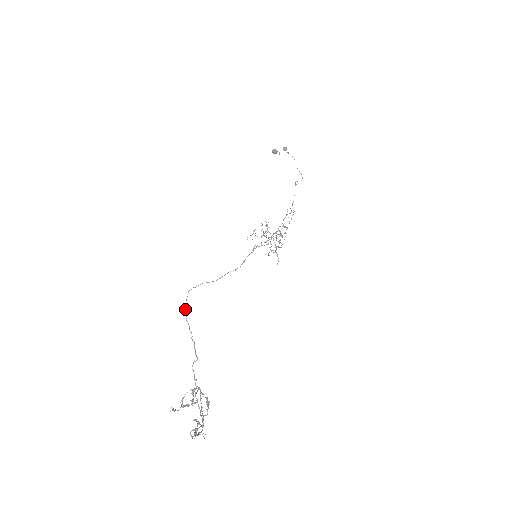
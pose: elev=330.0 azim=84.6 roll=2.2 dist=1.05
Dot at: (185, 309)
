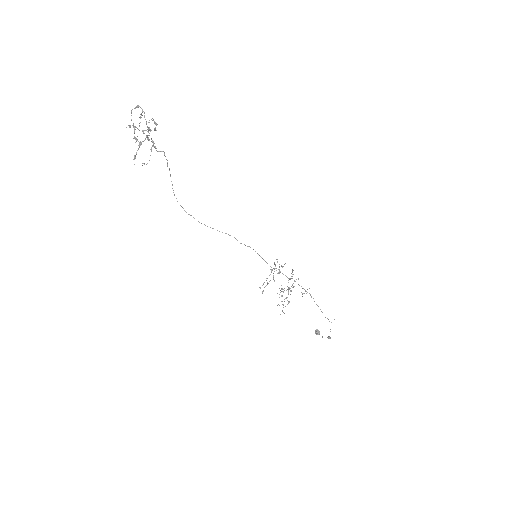
Dot at: occluded
